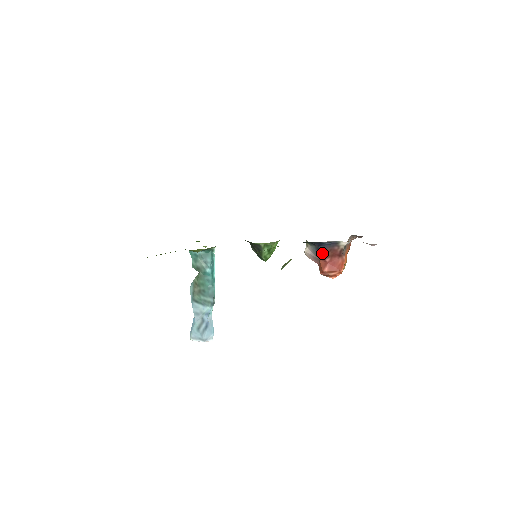
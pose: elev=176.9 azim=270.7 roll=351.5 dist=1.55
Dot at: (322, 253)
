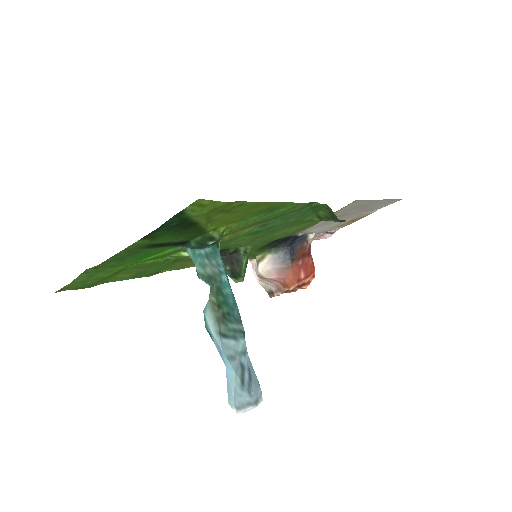
Dot at: (294, 254)
